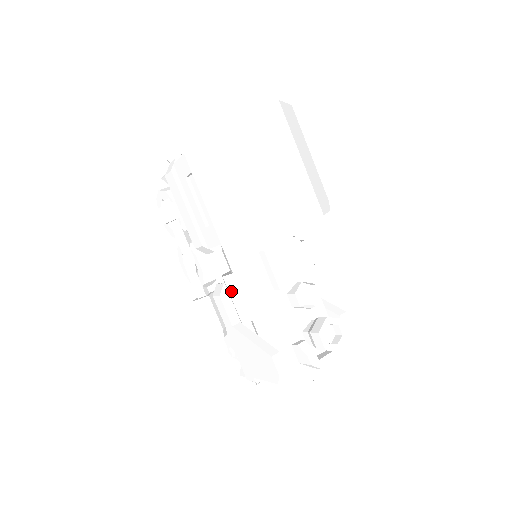
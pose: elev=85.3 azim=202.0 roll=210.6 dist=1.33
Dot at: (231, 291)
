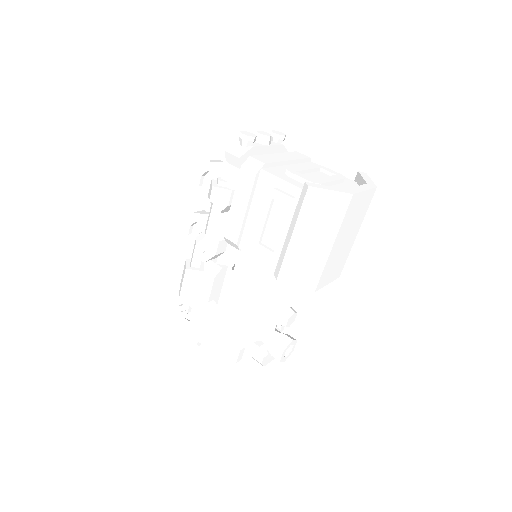
Dot at: (237, 290)
